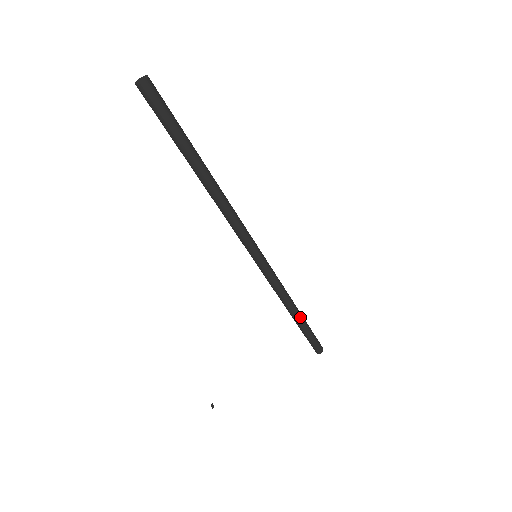
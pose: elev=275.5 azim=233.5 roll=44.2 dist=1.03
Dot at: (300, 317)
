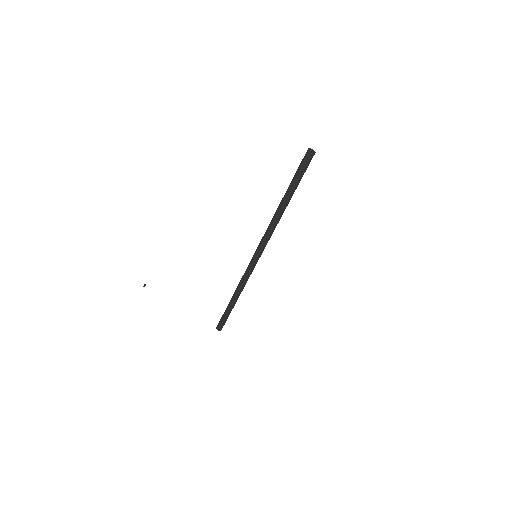
Dot at: (234, 303)
